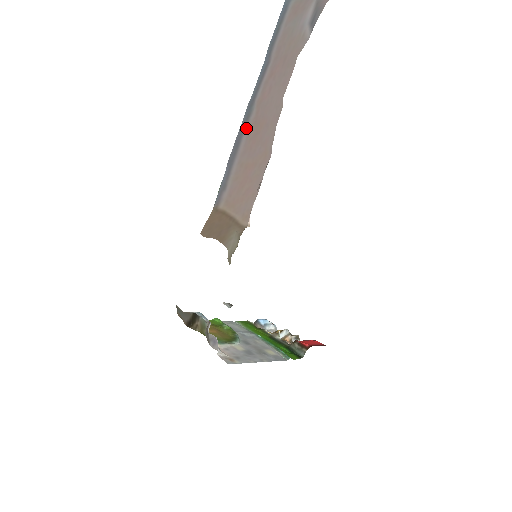
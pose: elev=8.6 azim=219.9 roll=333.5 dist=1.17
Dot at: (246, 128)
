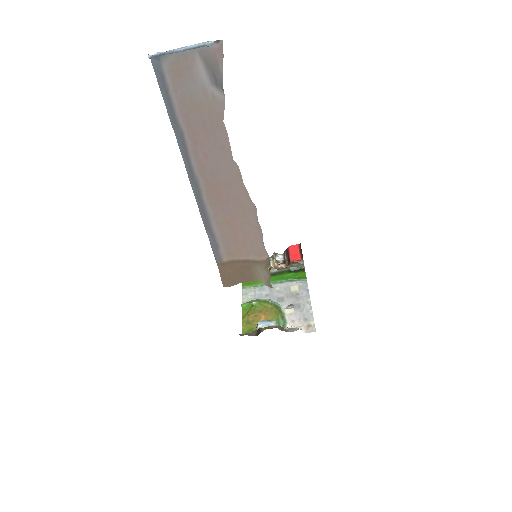
Dot at: (203, 197)
